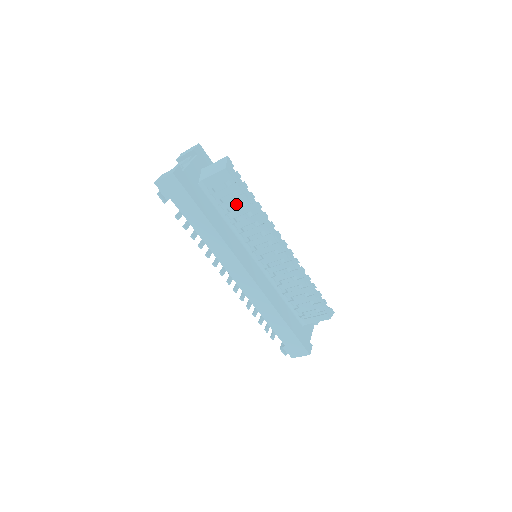
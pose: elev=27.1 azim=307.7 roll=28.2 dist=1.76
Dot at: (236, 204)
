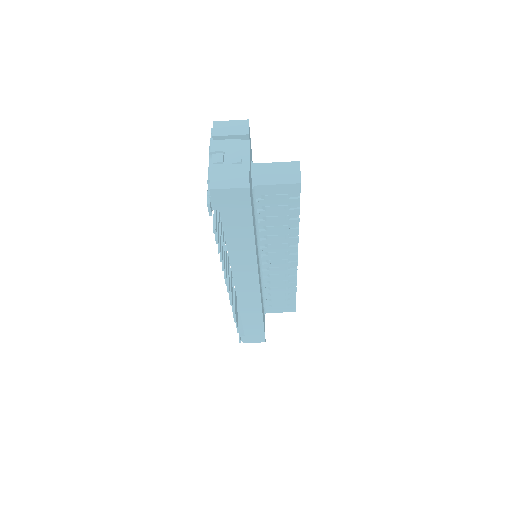
Dot at: (281, 215)
